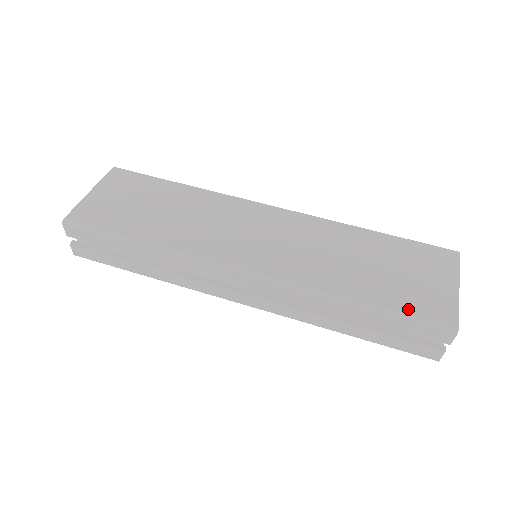
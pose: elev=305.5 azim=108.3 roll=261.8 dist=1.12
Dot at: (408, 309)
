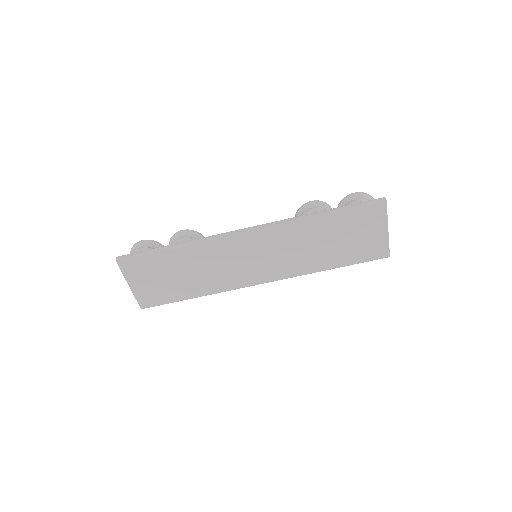
Dot at: (360, 260)
